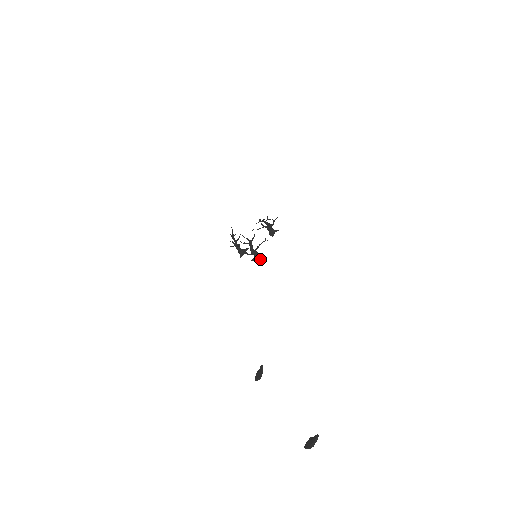
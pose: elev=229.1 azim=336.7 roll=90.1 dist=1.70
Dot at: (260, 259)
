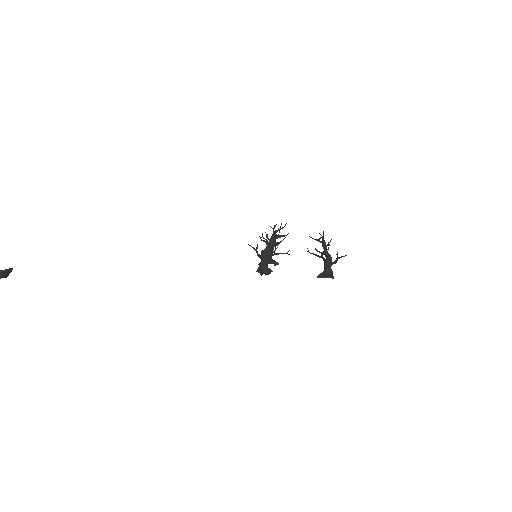
Dot at: (262, 271)
